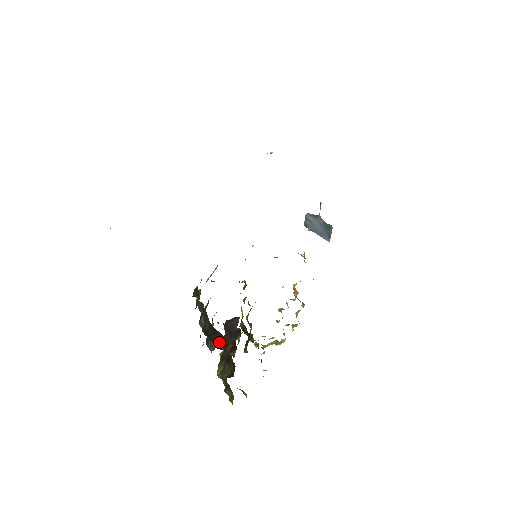
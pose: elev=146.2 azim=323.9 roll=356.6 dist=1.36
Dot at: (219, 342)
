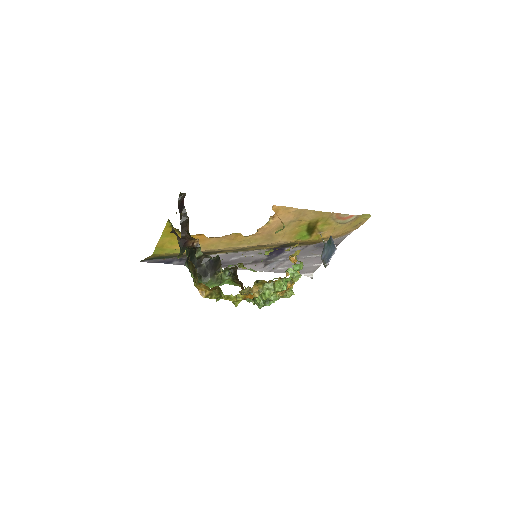
Dot at: (204, 275)
